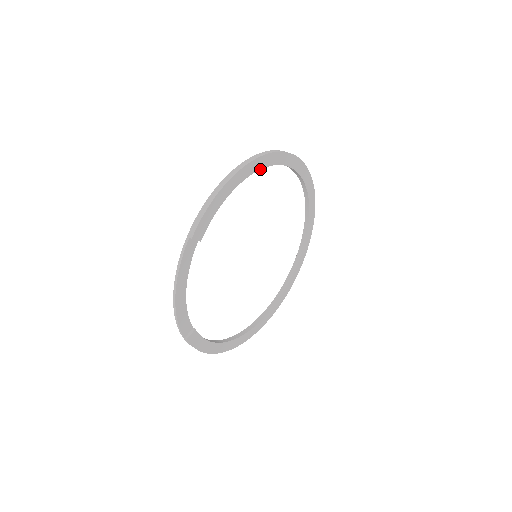
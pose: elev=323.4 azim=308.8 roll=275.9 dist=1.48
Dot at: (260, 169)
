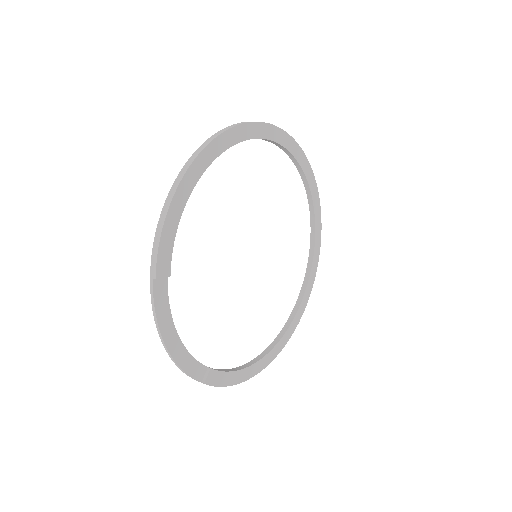
Dot at: occluded
